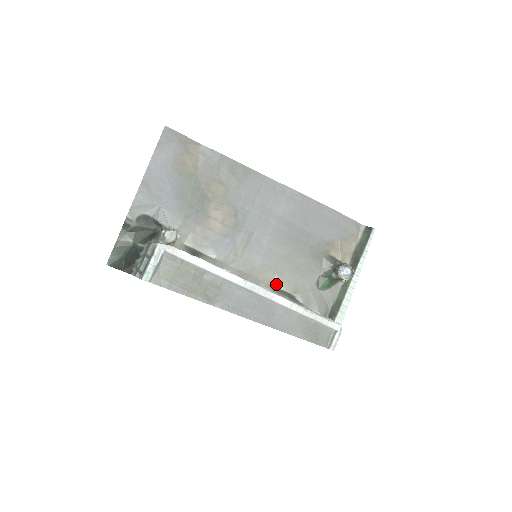
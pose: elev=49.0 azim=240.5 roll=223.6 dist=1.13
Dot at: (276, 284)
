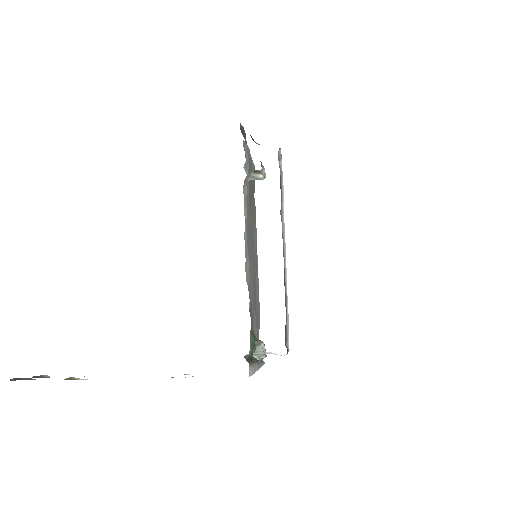
Dot at: (248, 286)
